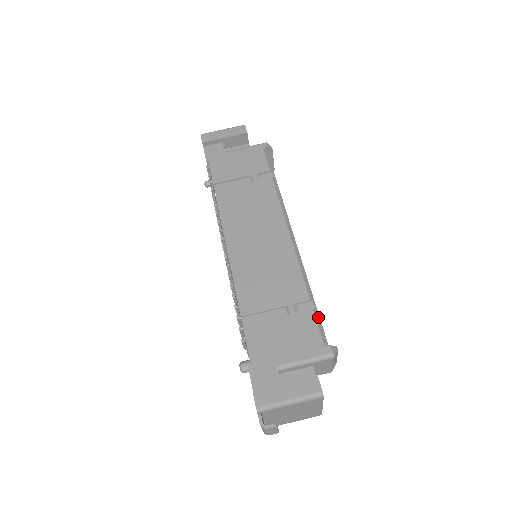
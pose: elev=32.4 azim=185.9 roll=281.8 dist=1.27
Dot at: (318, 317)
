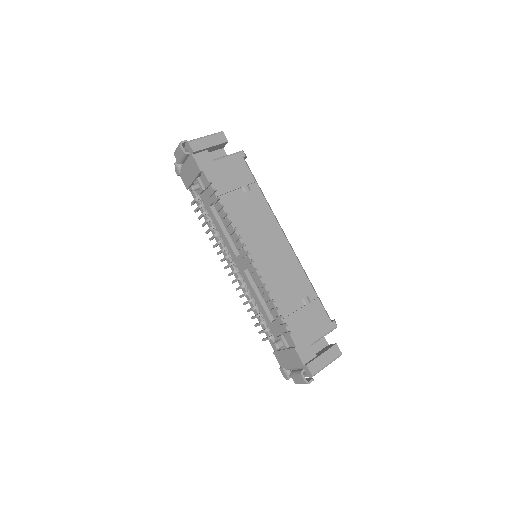
Dot at: (321, 302)
